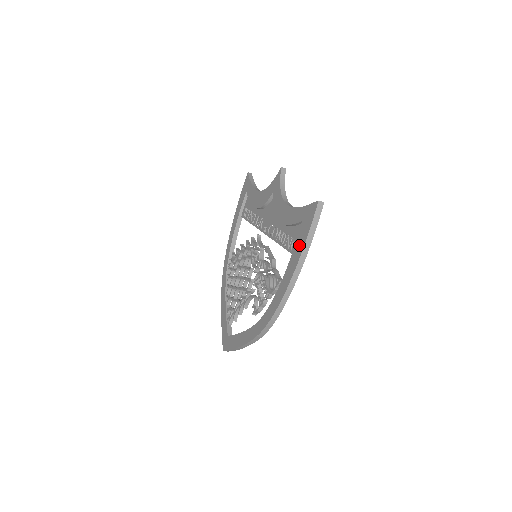
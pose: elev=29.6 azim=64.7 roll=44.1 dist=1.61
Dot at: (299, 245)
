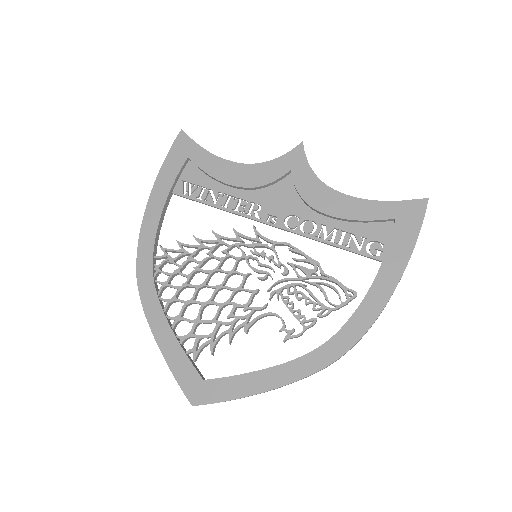
Dot at: (401, 248)
